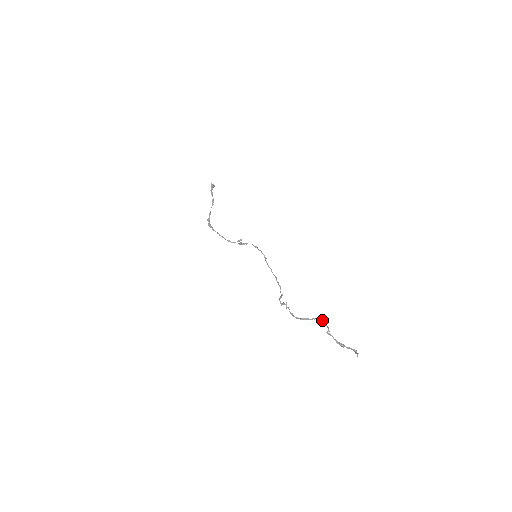
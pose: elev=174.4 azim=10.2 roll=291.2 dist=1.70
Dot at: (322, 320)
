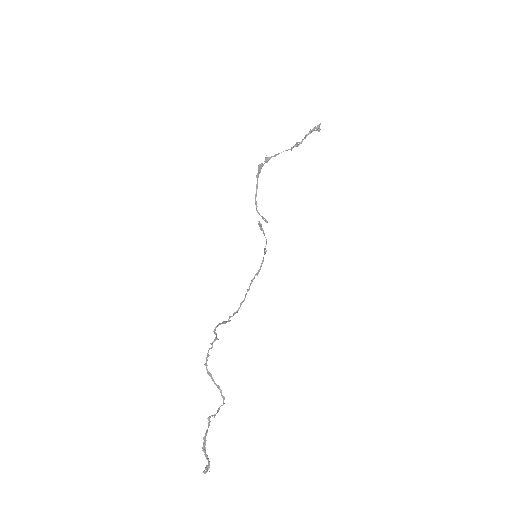
Dot at: (223, 398)
